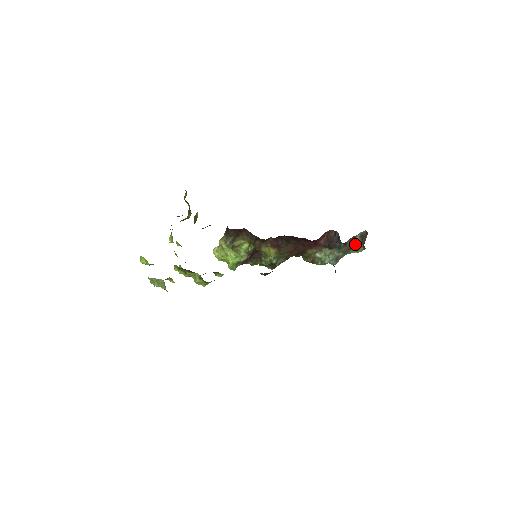
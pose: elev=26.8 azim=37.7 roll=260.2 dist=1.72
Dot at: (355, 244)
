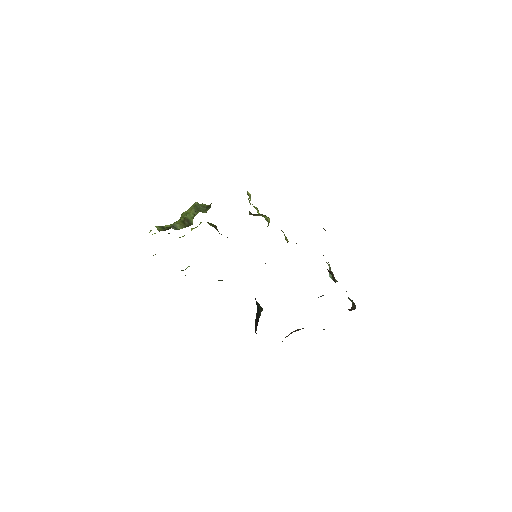
Dot at: (348, 298)
